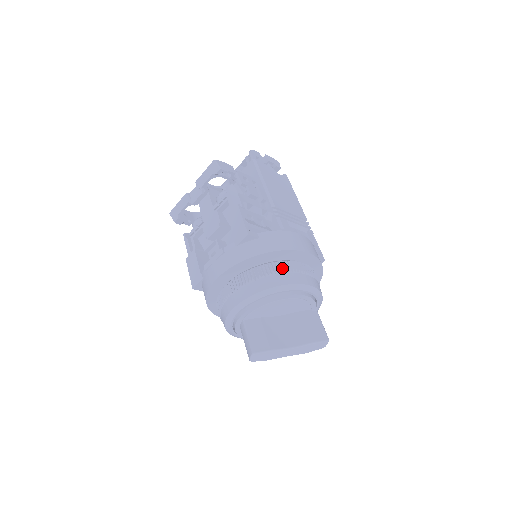
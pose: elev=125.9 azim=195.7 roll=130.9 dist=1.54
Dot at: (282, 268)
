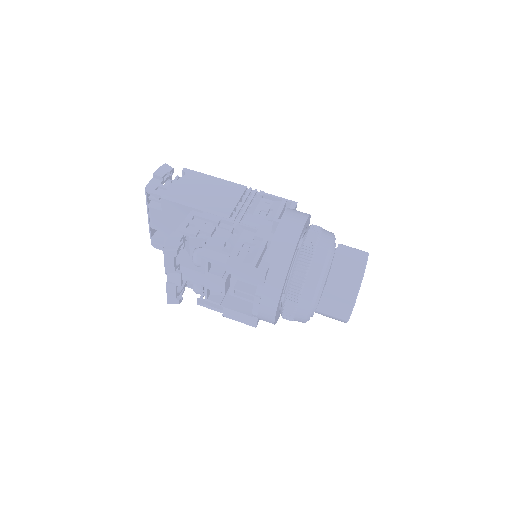
Dot at: (306, 261)
